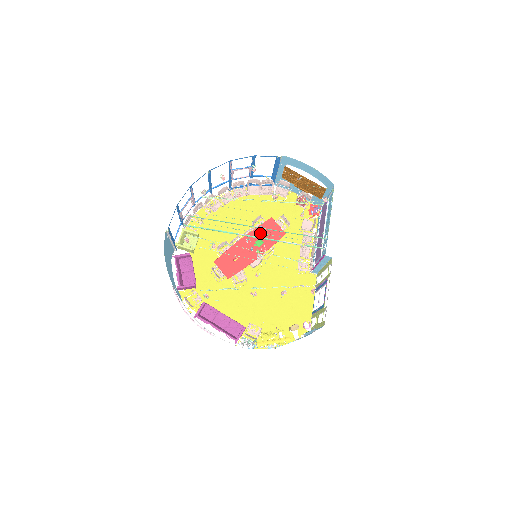
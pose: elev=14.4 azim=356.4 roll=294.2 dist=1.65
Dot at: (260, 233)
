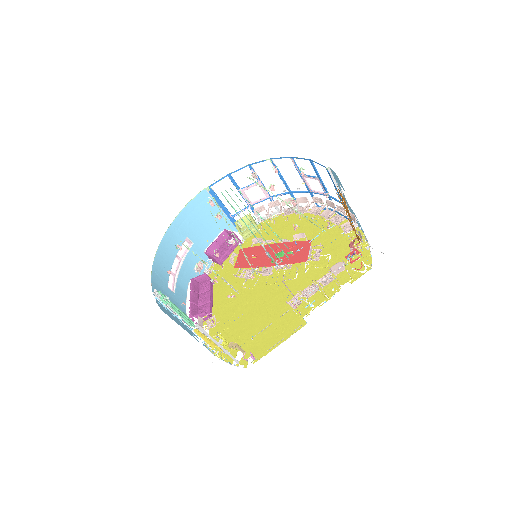
Dot at: (290, 248)
